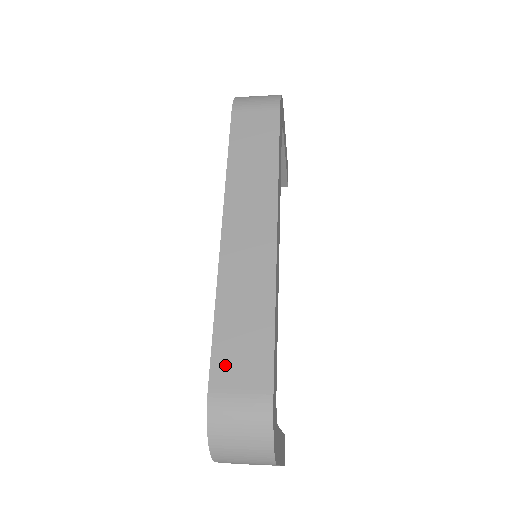
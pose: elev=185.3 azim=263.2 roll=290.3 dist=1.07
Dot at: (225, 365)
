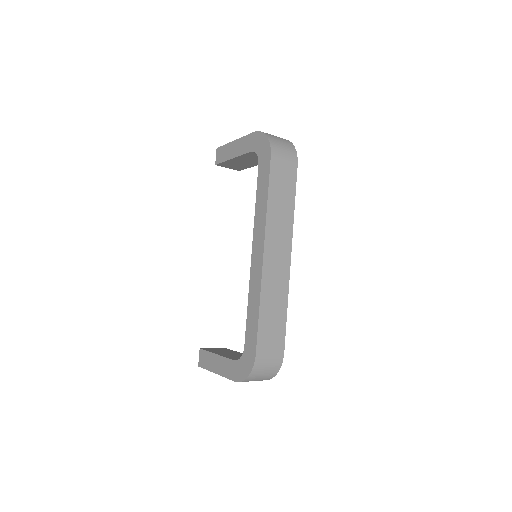
Dot at: (264, 339)
